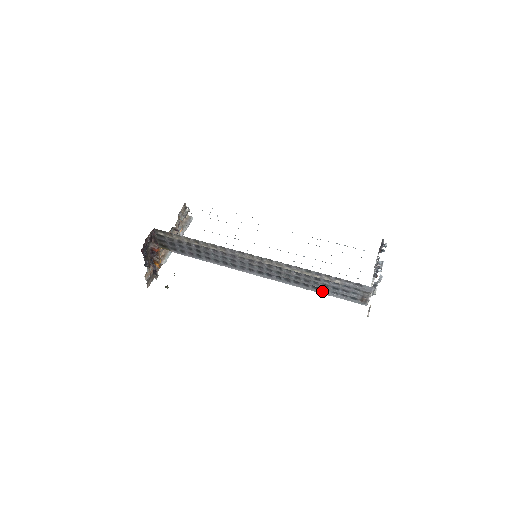
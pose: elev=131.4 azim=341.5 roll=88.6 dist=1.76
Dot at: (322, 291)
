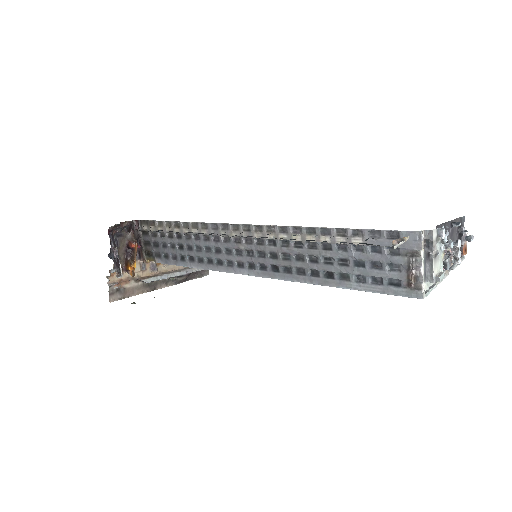
Dot at: (340, 281)
